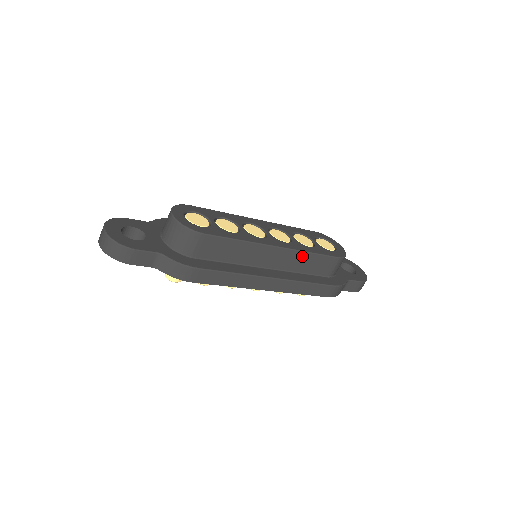
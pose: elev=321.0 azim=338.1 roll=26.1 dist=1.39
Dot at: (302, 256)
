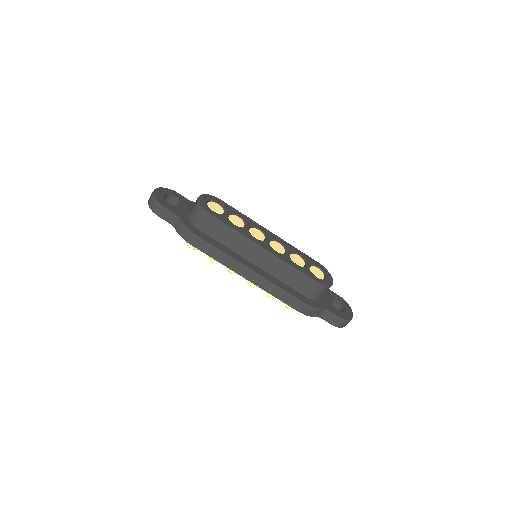
Dot at: (284, 266)
